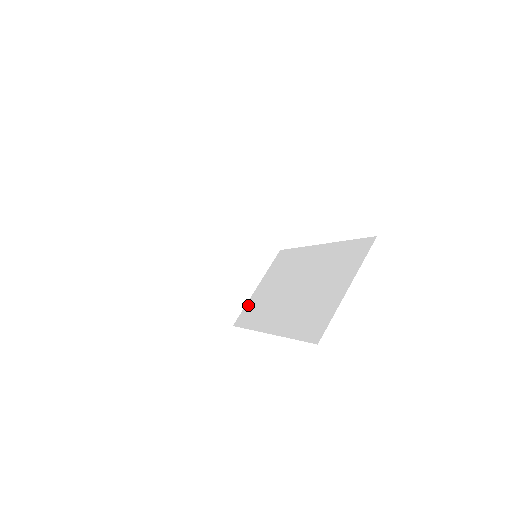
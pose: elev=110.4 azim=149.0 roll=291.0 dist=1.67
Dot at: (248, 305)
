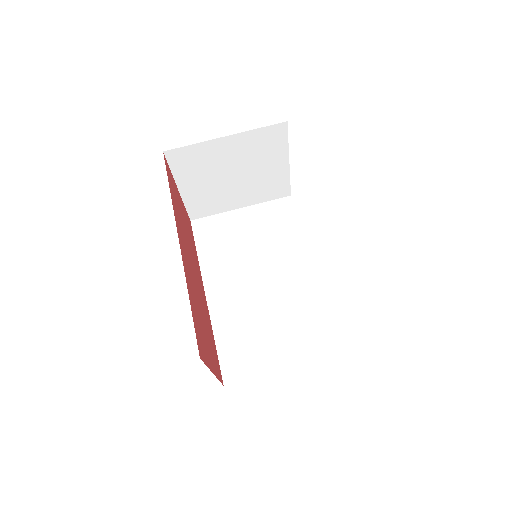
Dot at: (218, 219)
